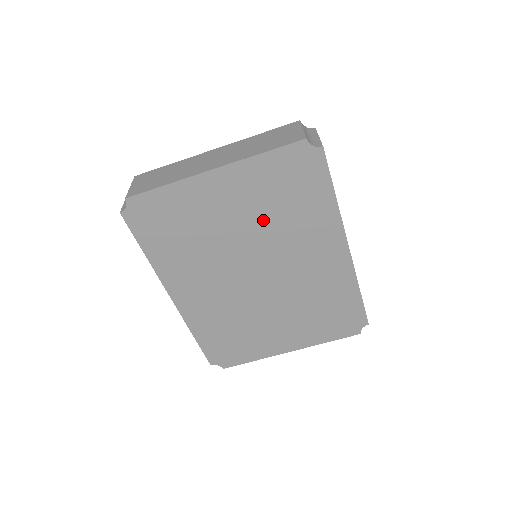
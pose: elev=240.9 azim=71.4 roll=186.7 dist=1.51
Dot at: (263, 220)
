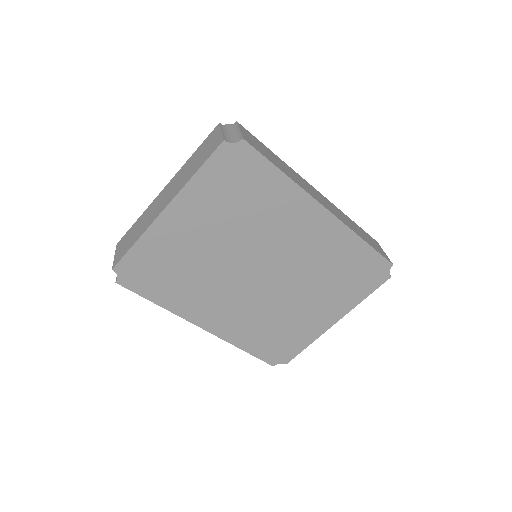
Dot at: (234, 227)
